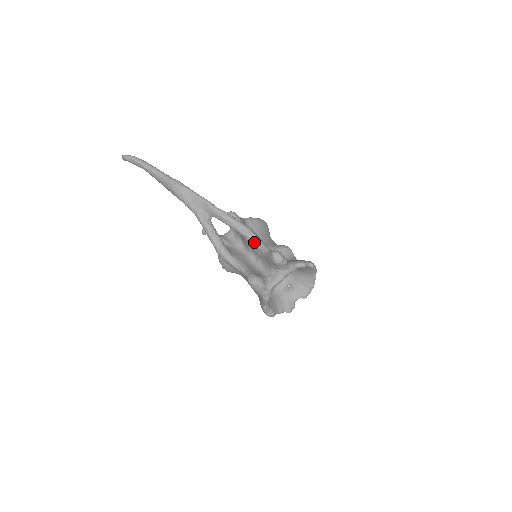
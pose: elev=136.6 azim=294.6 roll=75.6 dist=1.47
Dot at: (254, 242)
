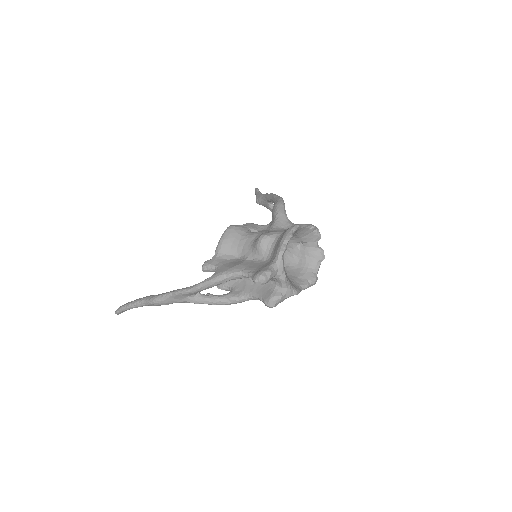
Dot at: (238, 278)
